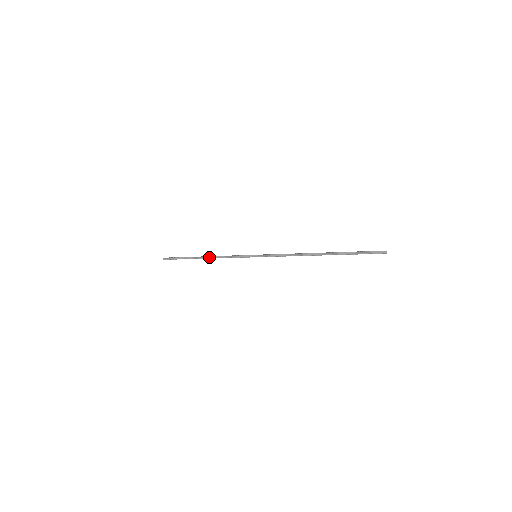
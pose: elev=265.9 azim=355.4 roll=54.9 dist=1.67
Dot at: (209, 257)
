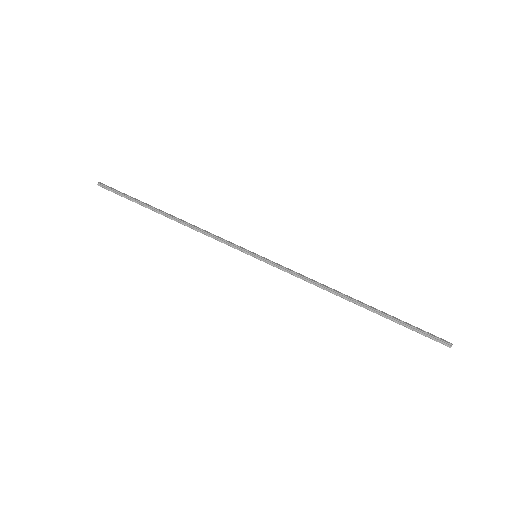
Dot at: (179, 220)
